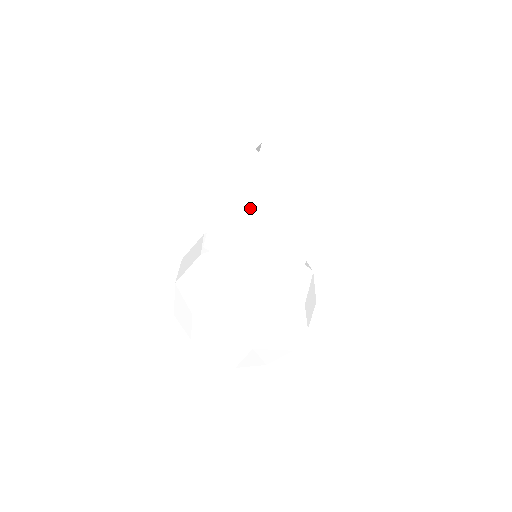
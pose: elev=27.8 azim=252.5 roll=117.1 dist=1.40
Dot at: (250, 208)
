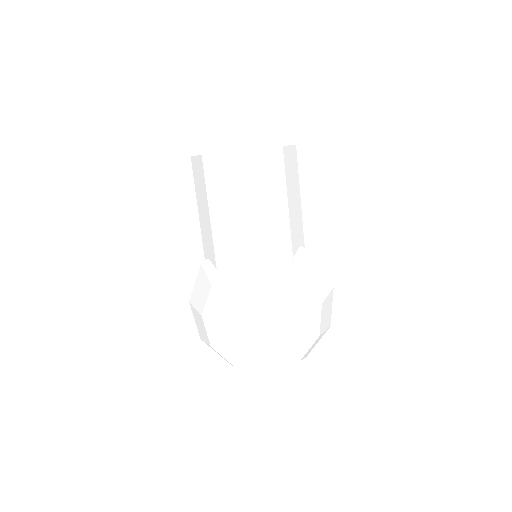
Dot at: (215, 193)
